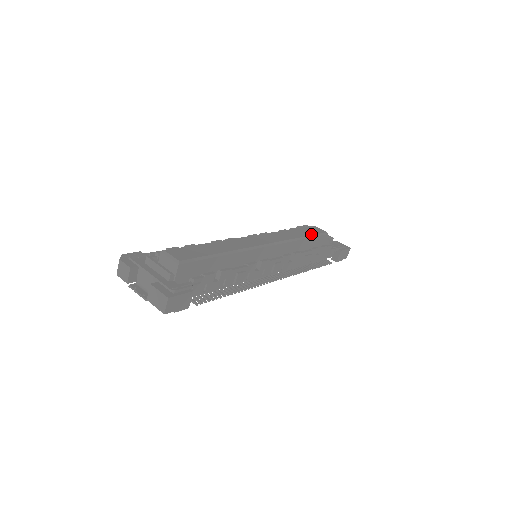
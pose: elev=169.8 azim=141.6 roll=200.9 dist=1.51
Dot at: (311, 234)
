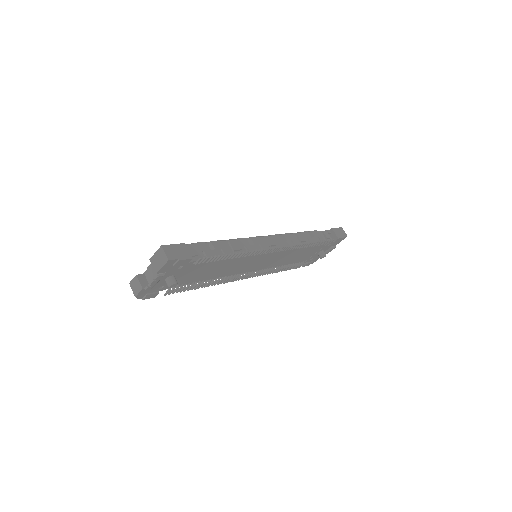
Dot at: occluded
